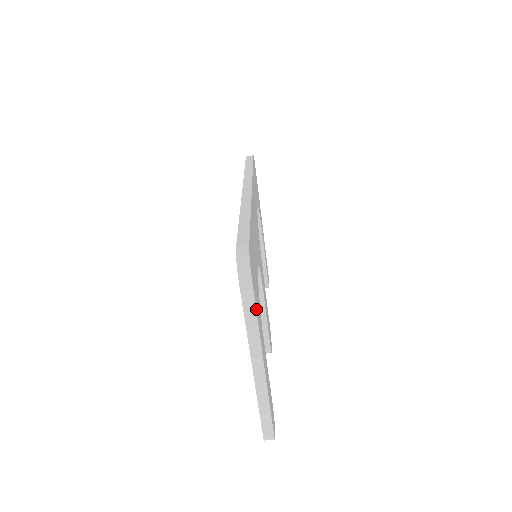
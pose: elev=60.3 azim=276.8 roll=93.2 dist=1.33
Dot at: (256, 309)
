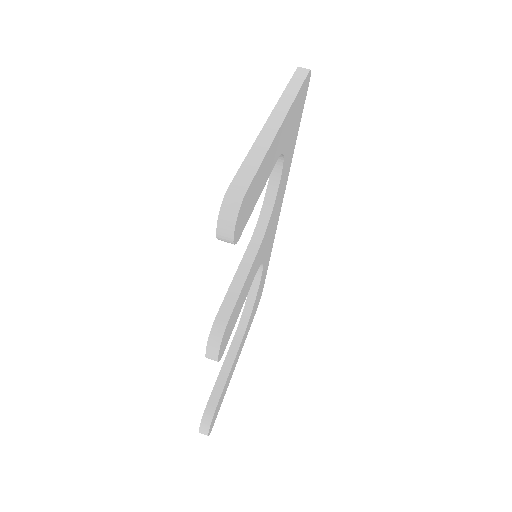
Dot at: (300, 89)
